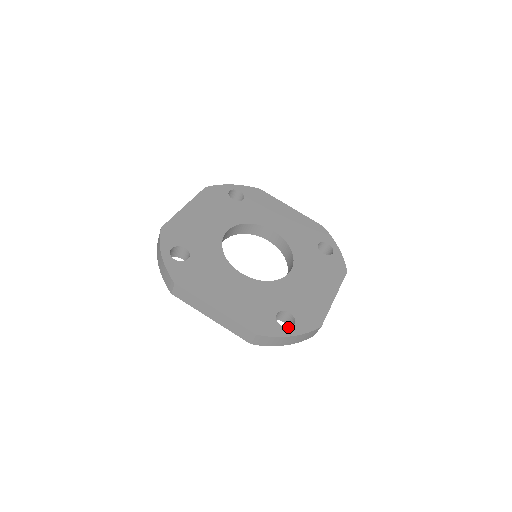
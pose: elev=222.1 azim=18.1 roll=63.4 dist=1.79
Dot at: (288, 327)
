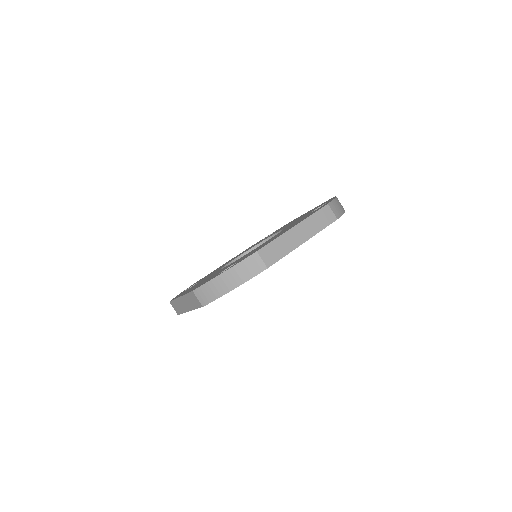
Dot at: occluded
